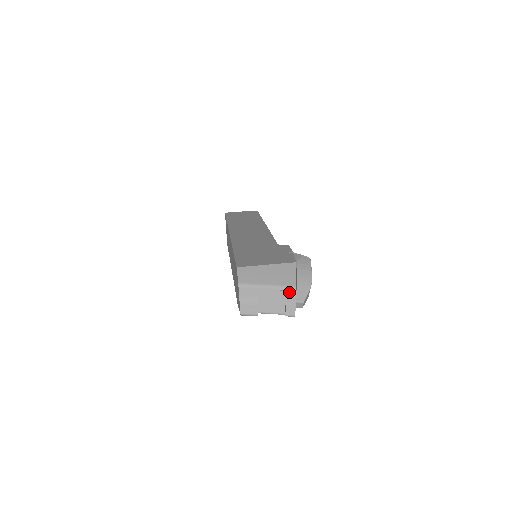
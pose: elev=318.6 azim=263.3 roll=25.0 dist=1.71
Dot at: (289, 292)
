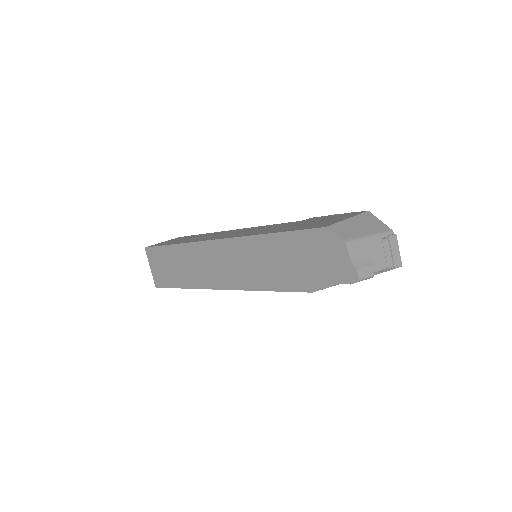
Dot at: (391, 237)
